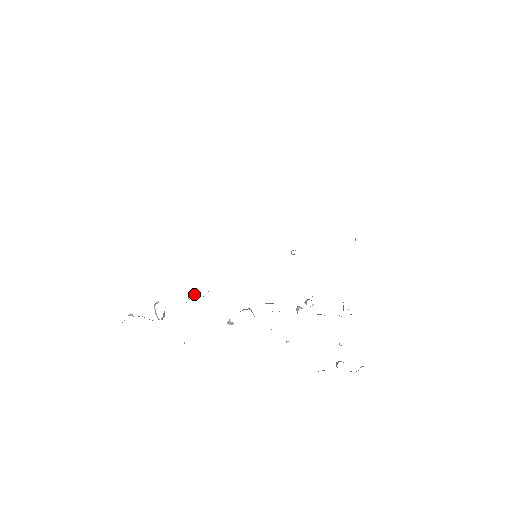
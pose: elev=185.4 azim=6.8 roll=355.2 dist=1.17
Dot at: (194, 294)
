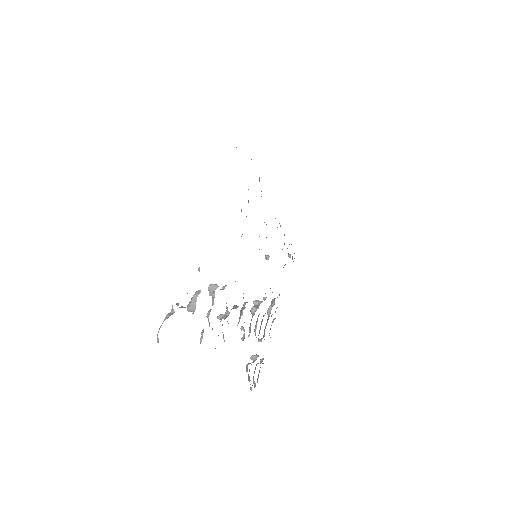
Dot at: (217, 286)
